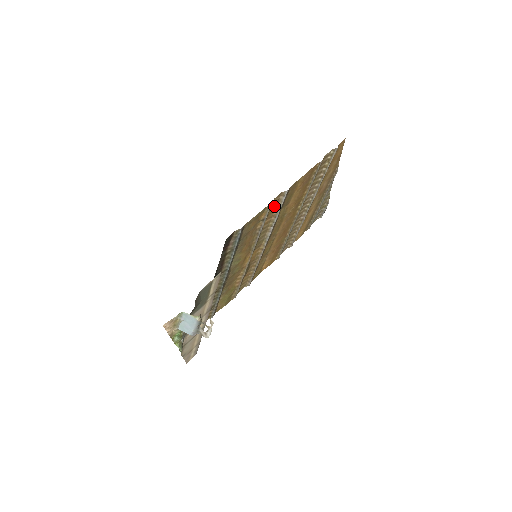
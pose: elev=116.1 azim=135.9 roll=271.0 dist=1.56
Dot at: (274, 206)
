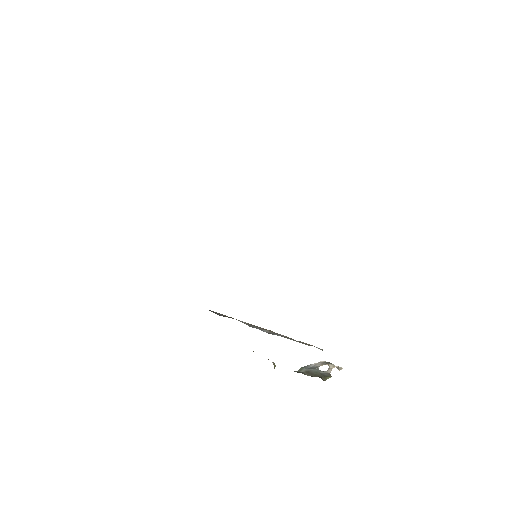
Dot at: occluded
